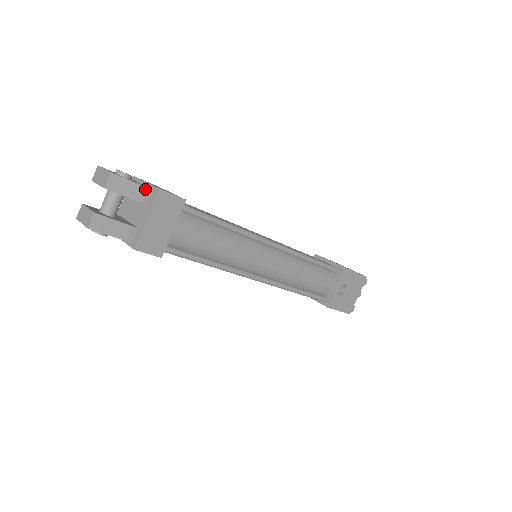
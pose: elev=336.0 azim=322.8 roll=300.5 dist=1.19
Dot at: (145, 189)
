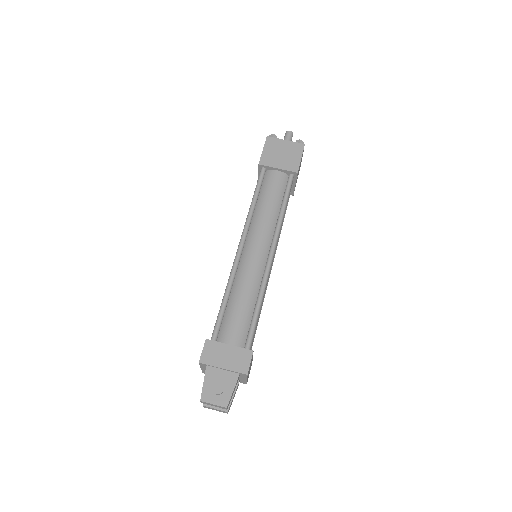
Dot at: (237, 380)
